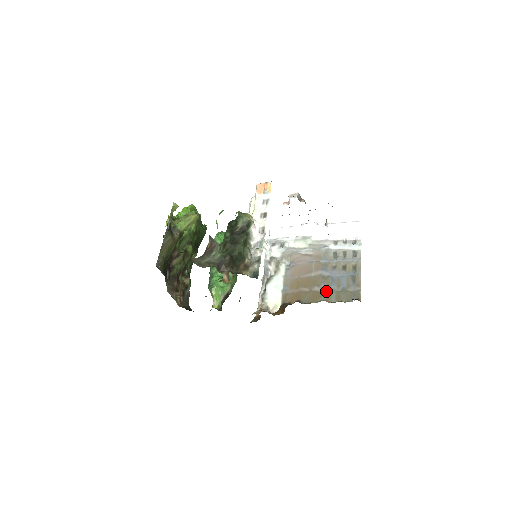
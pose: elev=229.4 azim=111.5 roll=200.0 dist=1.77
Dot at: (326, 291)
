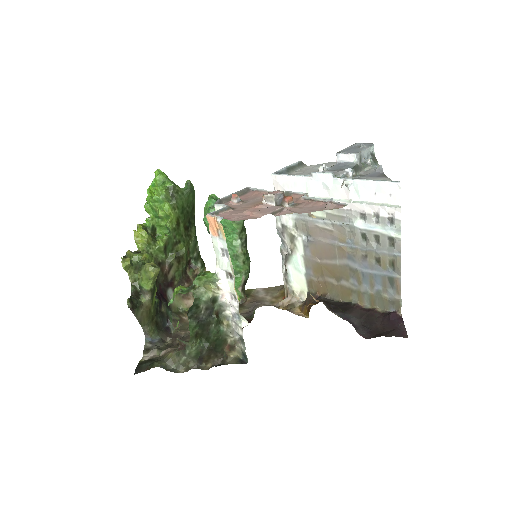
Dot at: (357, 290)
